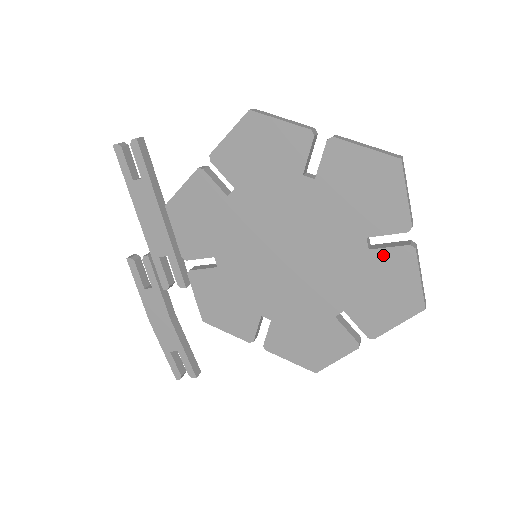
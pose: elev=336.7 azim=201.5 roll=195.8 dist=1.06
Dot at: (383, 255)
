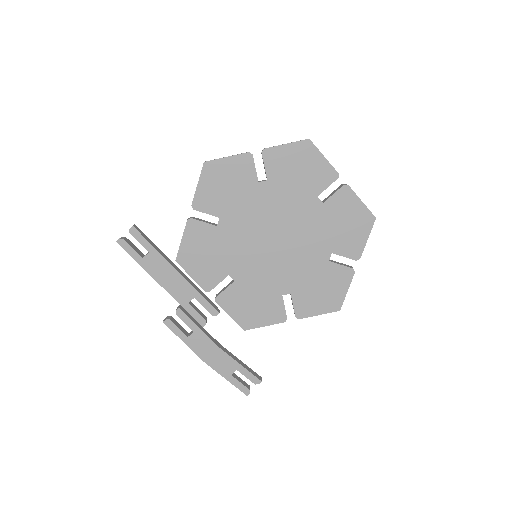
Dot at: (333, 201)
